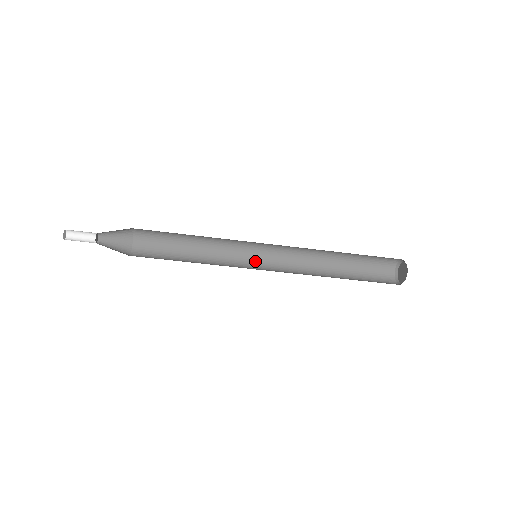
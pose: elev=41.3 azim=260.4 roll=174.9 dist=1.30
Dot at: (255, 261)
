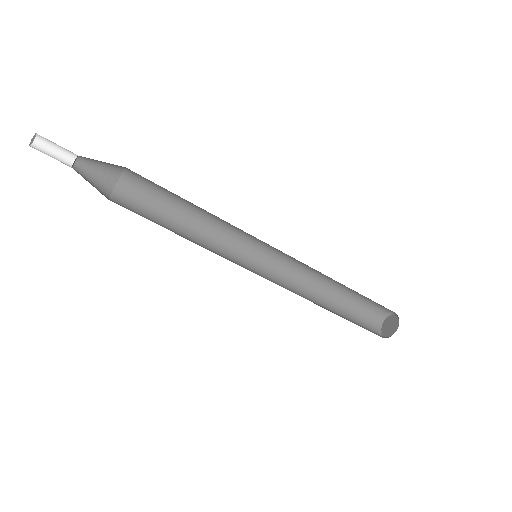
Dot at: (250, 258)
